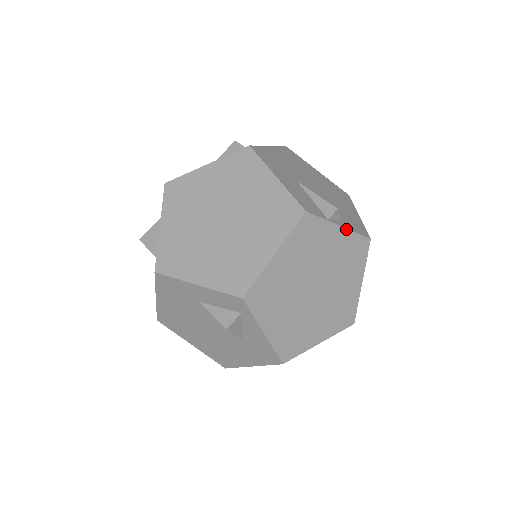
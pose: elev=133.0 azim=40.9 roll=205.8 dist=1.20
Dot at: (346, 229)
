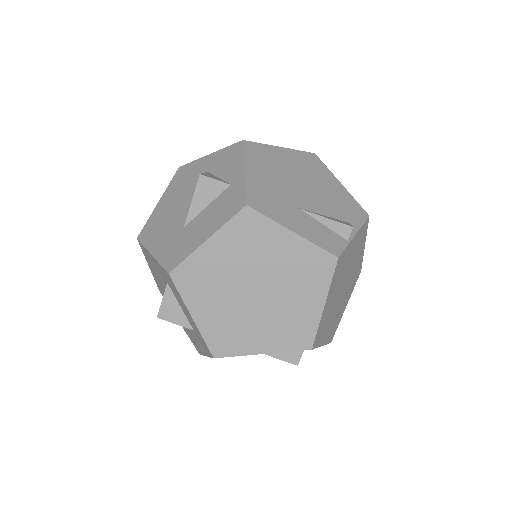
Dot at: (358, 232)
